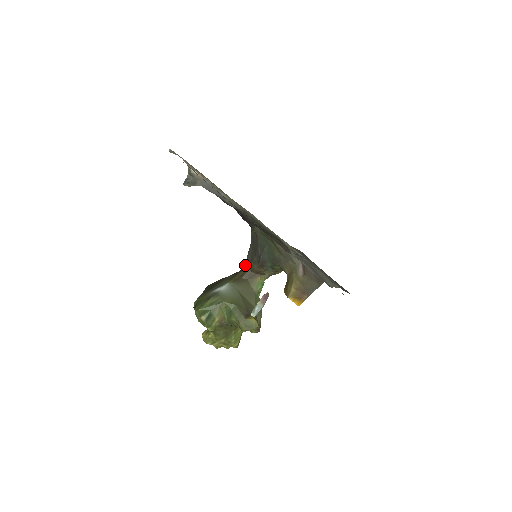
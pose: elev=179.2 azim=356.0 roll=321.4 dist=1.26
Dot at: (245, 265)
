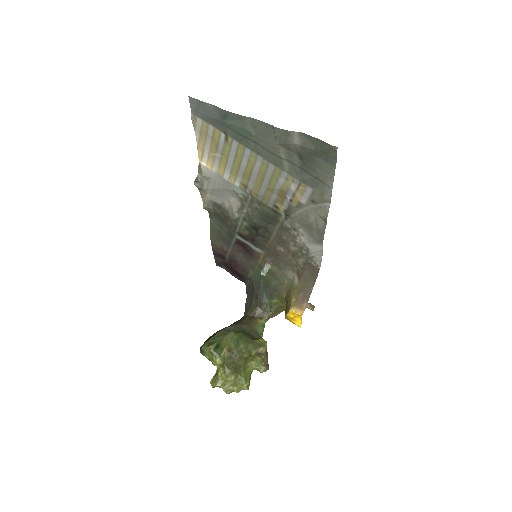
Dot at: (244, 313)
